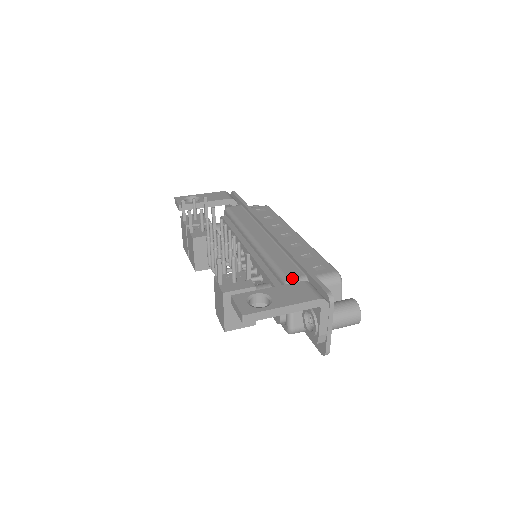
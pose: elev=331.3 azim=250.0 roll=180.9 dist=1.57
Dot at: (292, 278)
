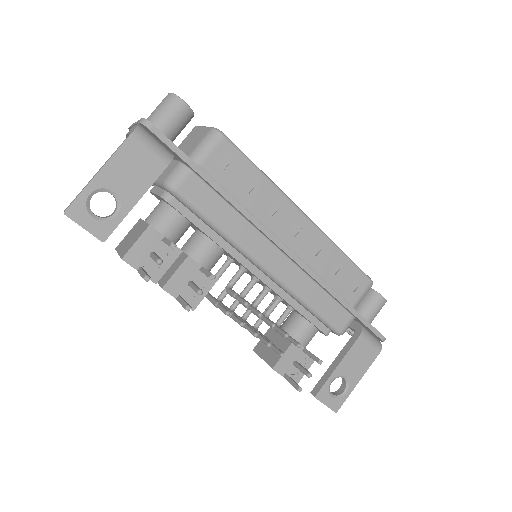
Dot at: (344, 328)
